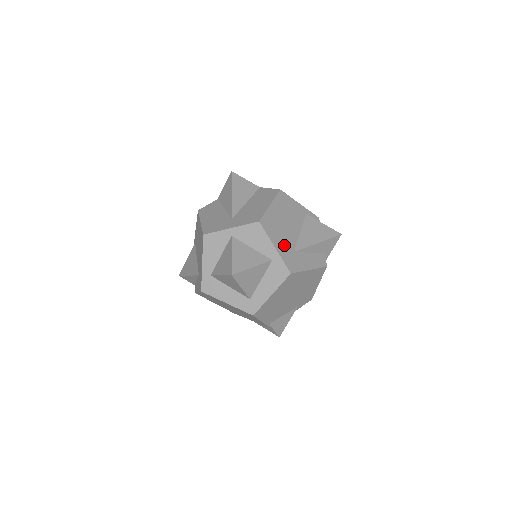
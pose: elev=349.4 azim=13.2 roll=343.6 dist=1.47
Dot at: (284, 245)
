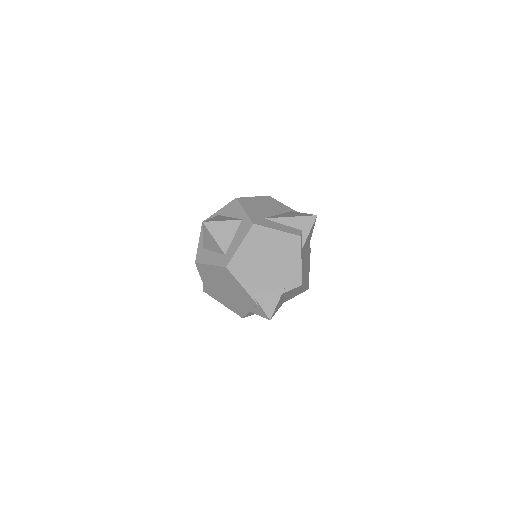
Dot at: (255, 213)
